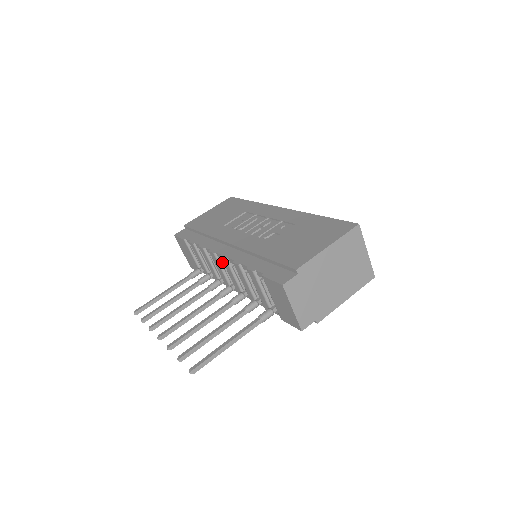
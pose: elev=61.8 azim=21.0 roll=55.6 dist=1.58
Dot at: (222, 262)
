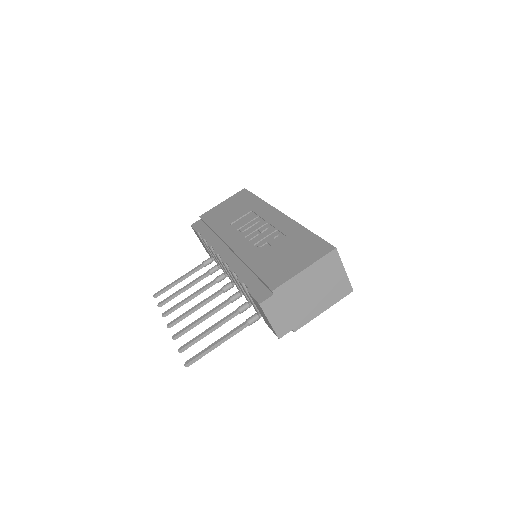
Dot at: occluded
